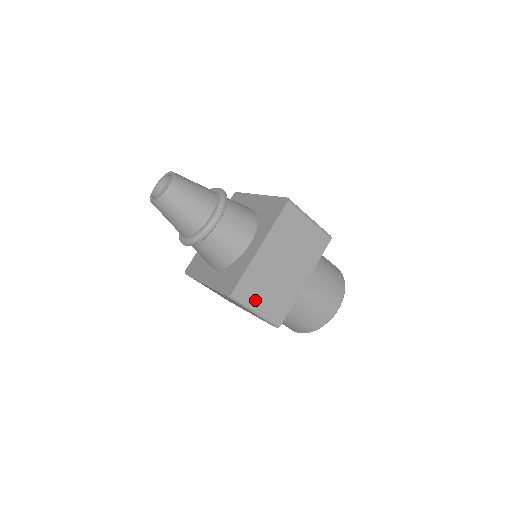
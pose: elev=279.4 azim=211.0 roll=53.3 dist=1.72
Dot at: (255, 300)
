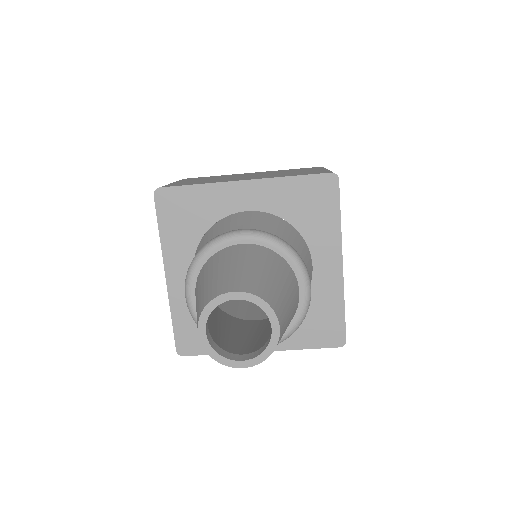
Dot at: occluded
